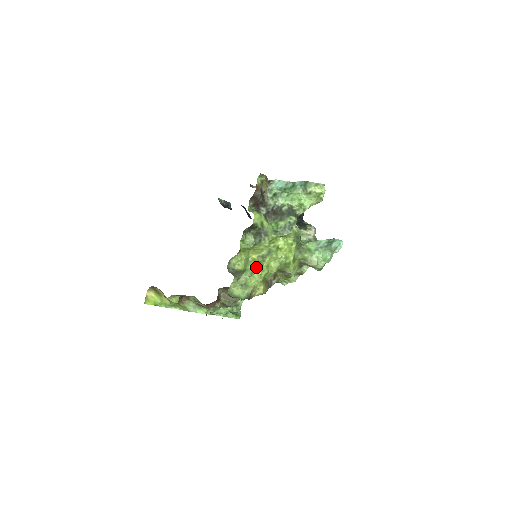
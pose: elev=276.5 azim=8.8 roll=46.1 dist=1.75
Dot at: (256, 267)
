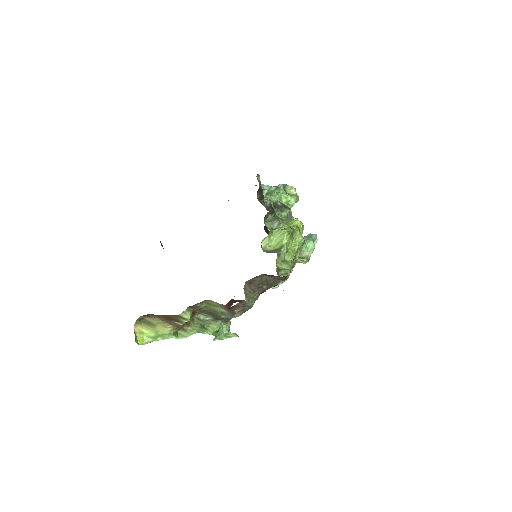
Dot at: (289, 243)
